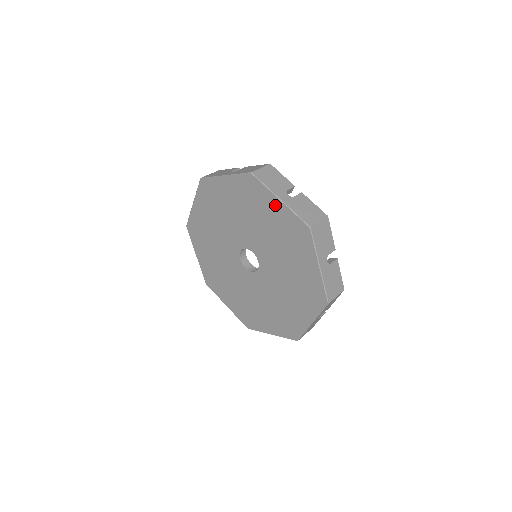
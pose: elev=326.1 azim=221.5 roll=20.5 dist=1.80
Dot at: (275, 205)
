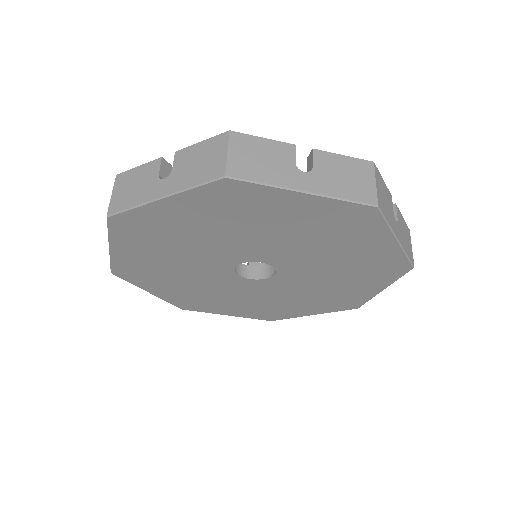
Dot at: (295, 202)
